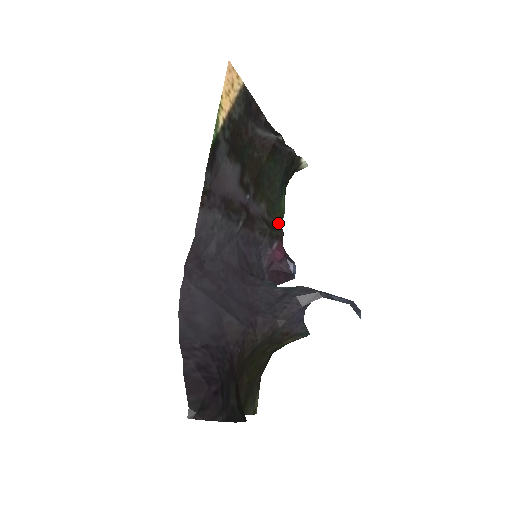
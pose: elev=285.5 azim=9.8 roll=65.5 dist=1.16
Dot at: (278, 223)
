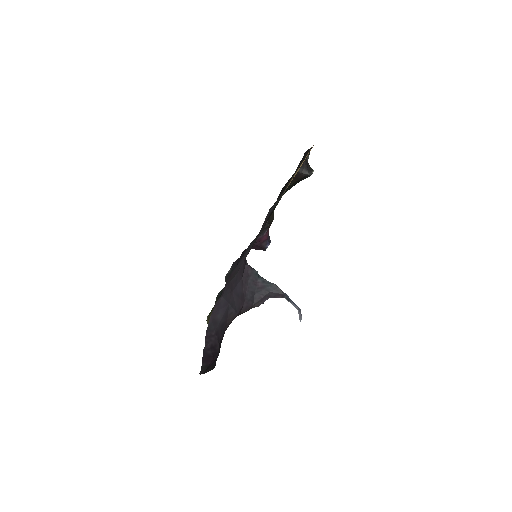
Dot at: (273, 211)
